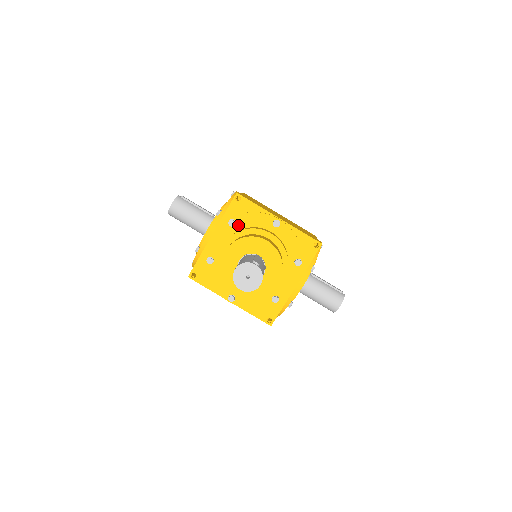
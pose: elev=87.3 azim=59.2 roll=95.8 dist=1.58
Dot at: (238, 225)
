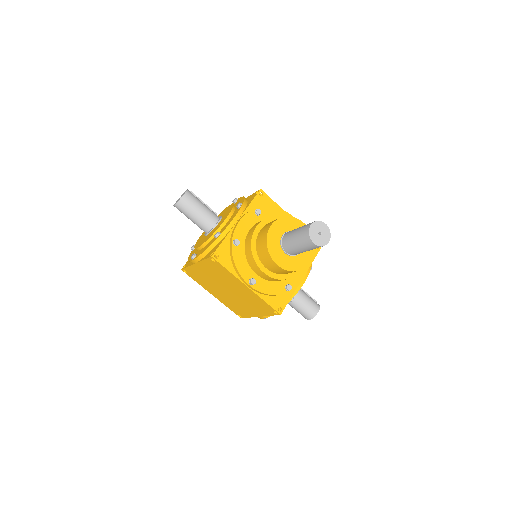
Dot at: (262, 215)
